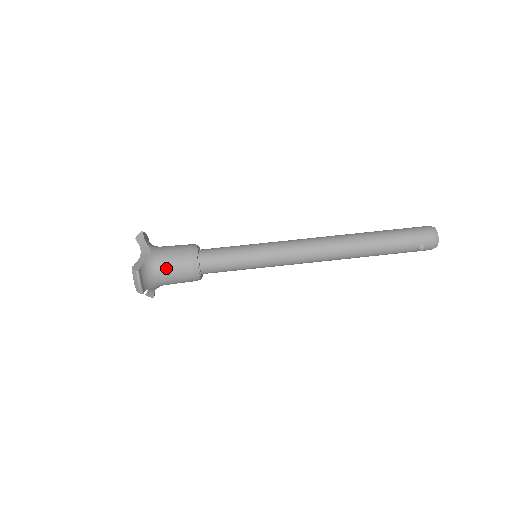
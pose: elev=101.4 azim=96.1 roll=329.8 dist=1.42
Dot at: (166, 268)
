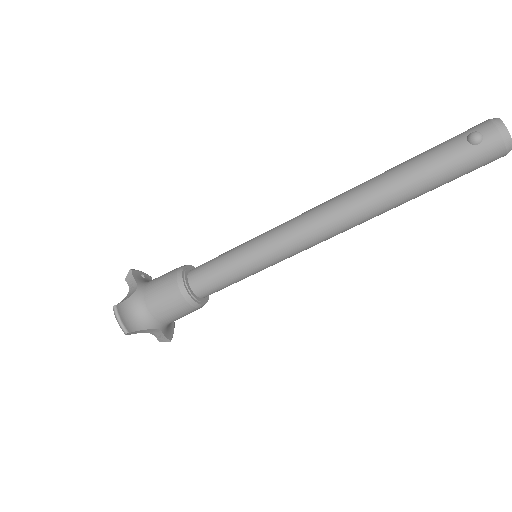
Dot at: occluded
